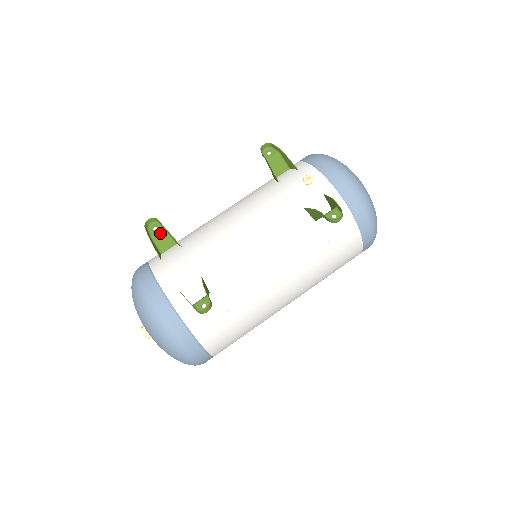
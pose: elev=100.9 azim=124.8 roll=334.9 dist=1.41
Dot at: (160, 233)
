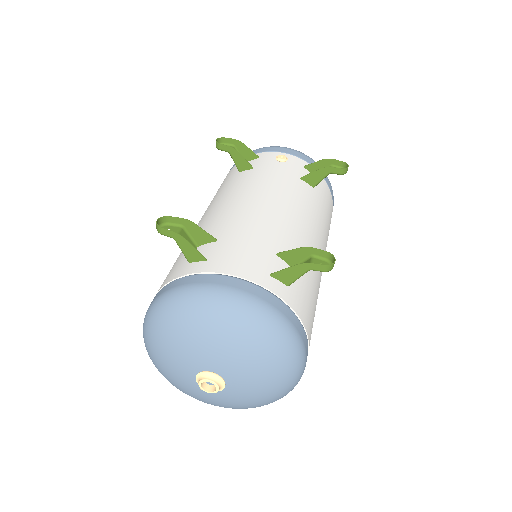
Dot at: (180, 233)
